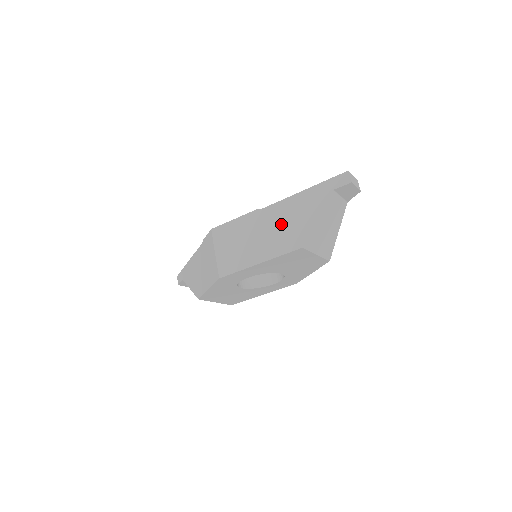
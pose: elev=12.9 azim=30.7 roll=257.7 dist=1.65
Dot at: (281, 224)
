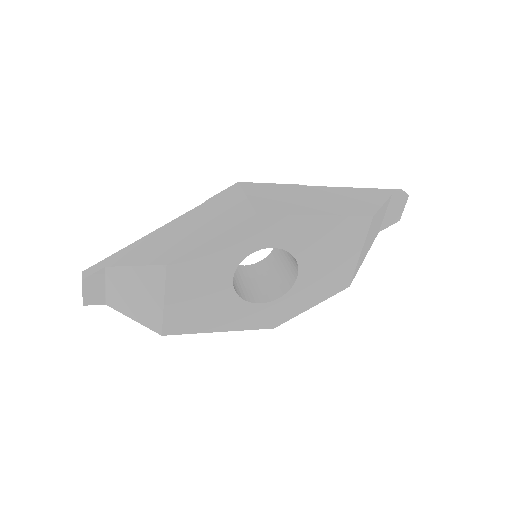
Dot at: (339, 198)
